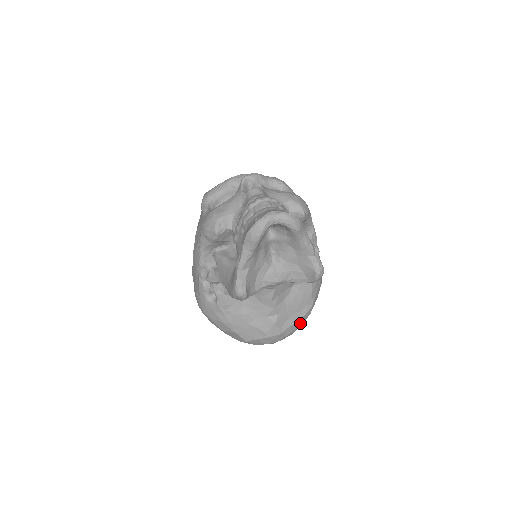
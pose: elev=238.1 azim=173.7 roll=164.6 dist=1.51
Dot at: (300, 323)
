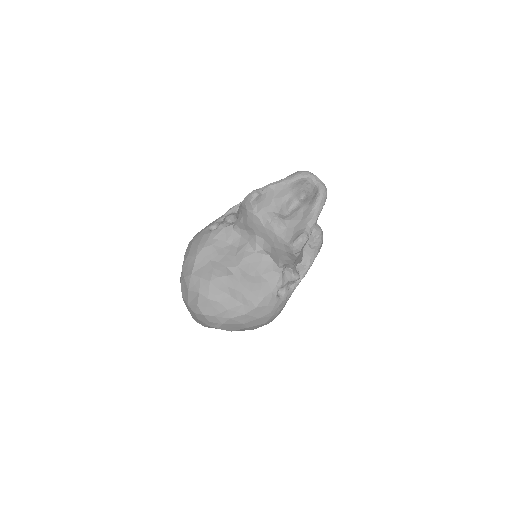
Dot at: (233, 308)
